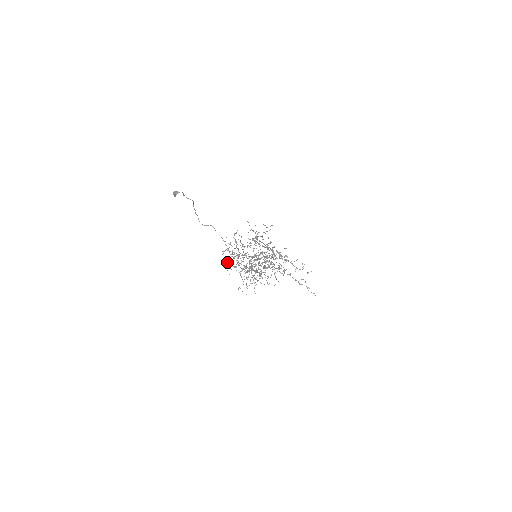
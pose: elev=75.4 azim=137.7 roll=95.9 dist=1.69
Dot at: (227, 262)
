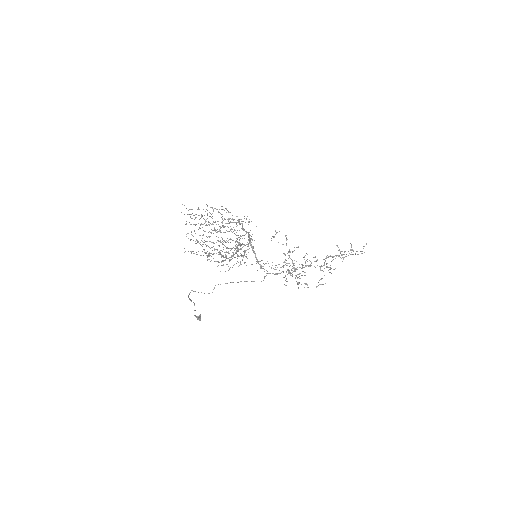
Dot at: (225, 271)
